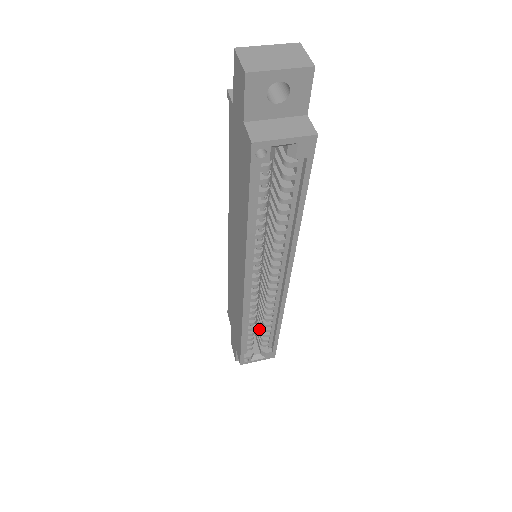
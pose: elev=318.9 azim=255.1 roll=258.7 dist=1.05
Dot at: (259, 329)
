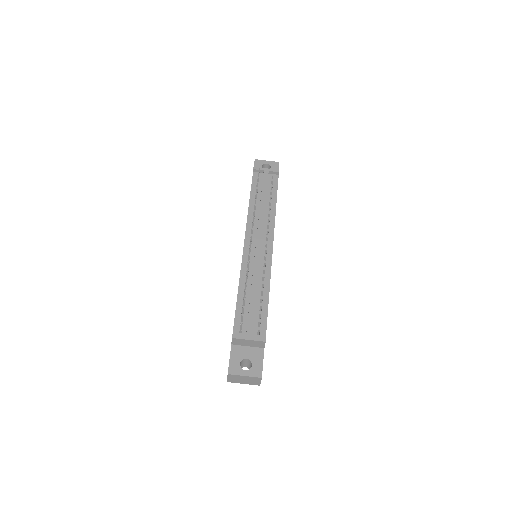
Dot at: occluded
